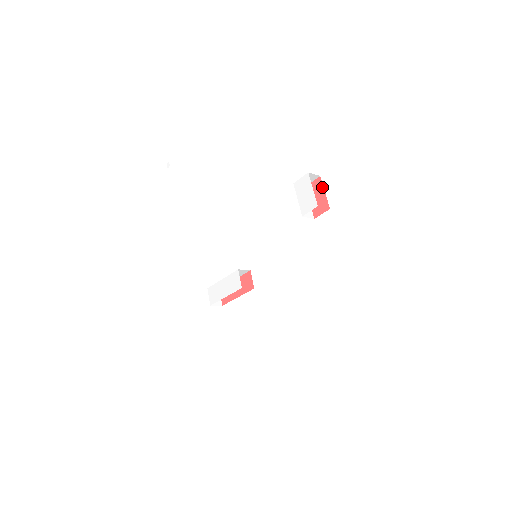
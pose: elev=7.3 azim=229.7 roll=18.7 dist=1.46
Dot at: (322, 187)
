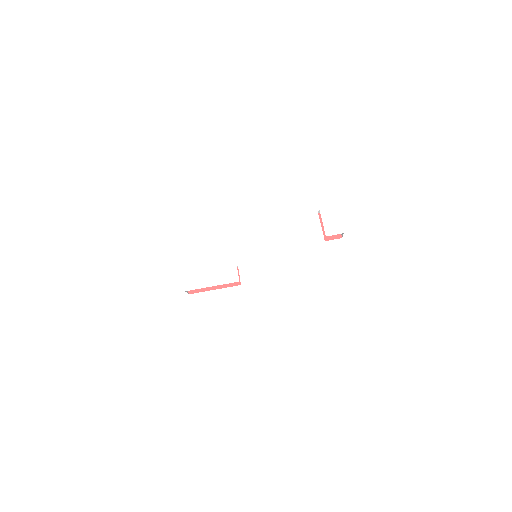
Dot at: occluded
